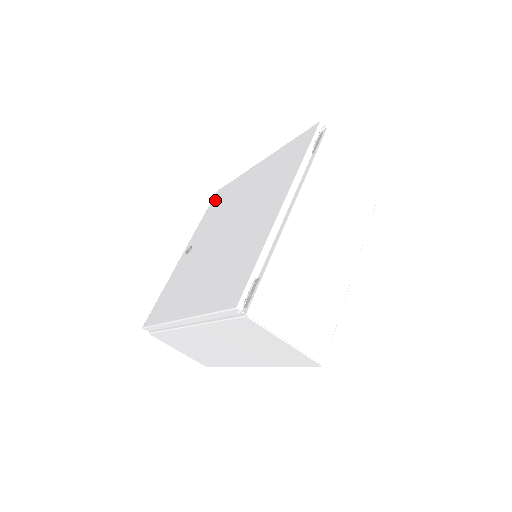
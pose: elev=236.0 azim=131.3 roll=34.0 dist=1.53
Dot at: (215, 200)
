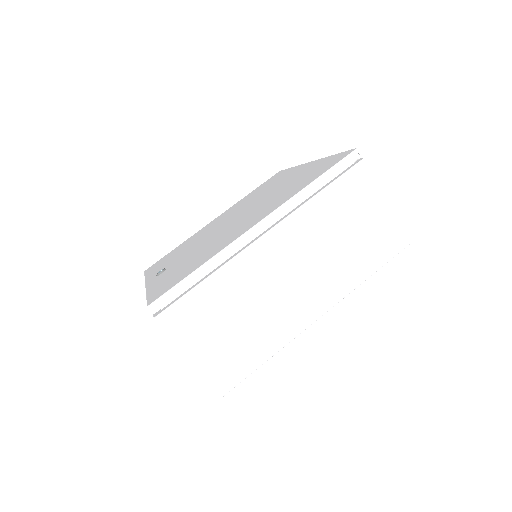
Dot at: (155, 265)
